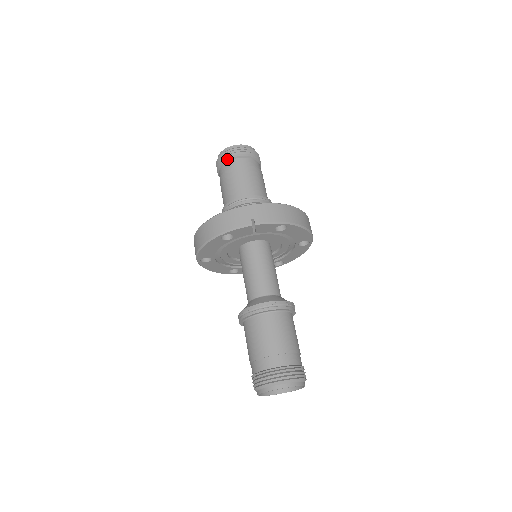
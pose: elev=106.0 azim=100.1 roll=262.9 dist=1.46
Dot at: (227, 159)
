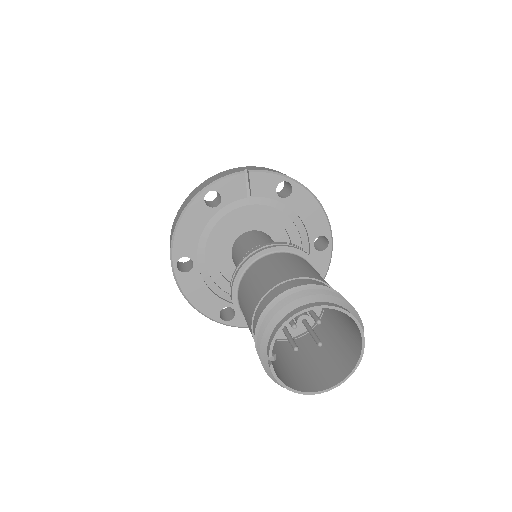
Dot at: occluded
